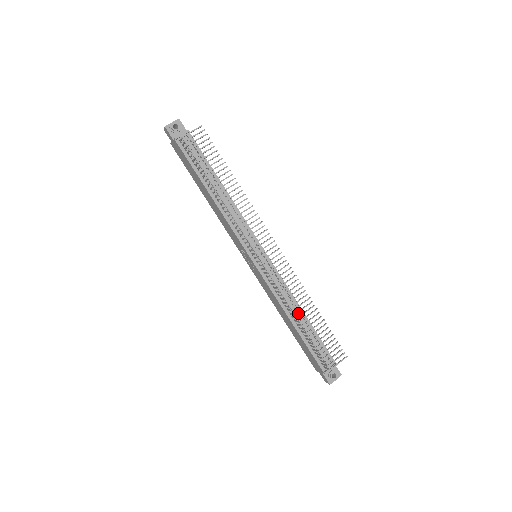
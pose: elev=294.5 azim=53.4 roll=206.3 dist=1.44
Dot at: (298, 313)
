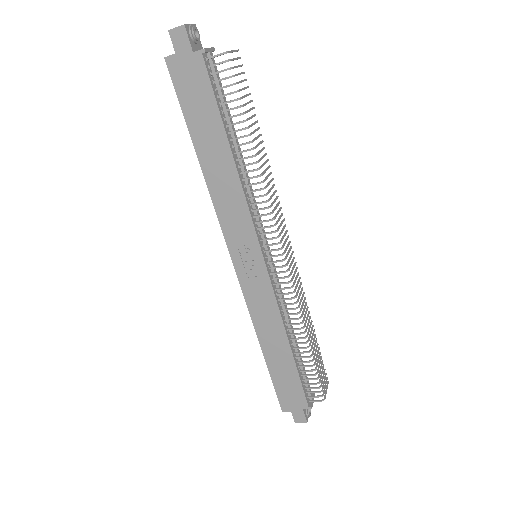
Dot at: occluded
